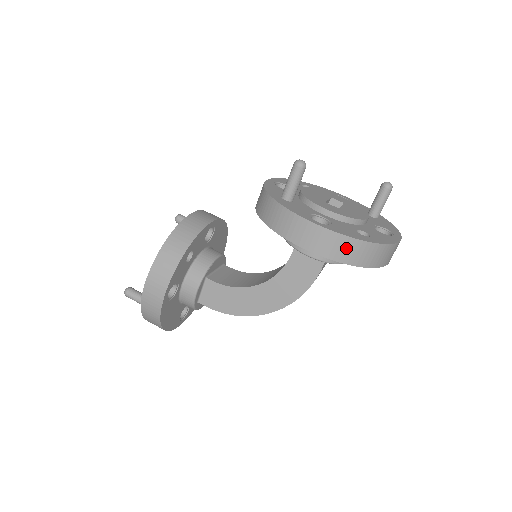
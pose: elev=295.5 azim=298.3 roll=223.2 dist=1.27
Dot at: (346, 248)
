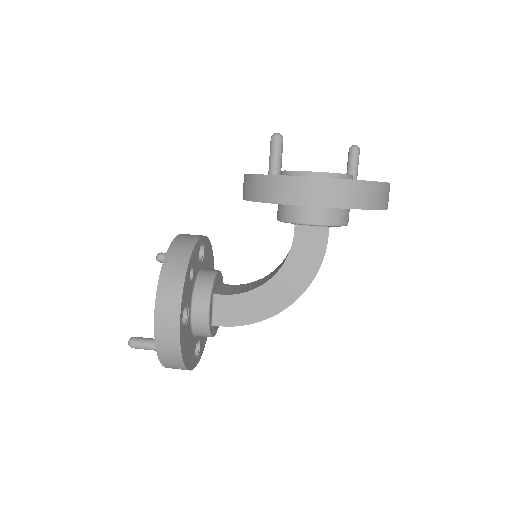
Dot at: (351, 192)
